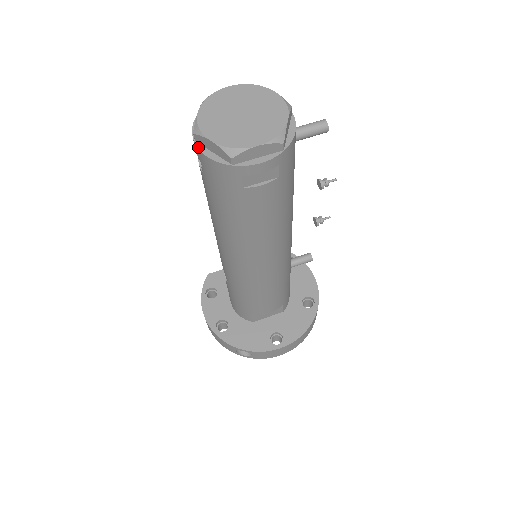
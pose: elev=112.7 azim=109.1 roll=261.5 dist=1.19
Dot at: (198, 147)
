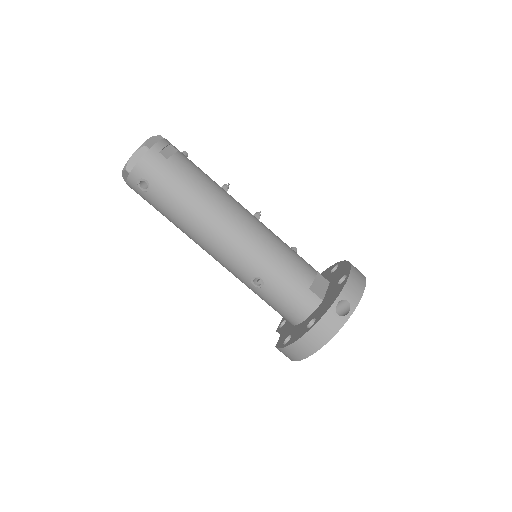
Dot at: (132, 169)
